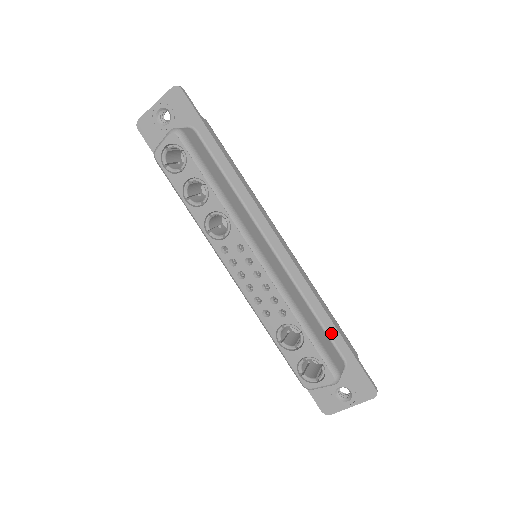
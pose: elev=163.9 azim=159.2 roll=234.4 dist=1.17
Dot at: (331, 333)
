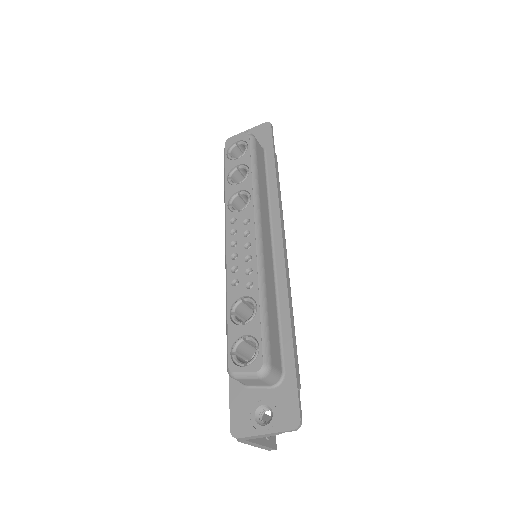
Dot at: (285, 339)
